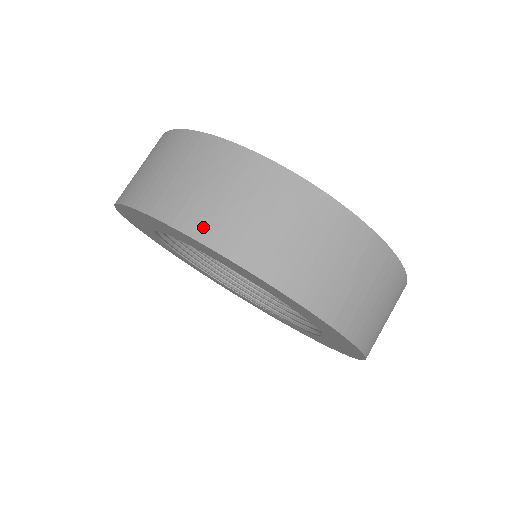
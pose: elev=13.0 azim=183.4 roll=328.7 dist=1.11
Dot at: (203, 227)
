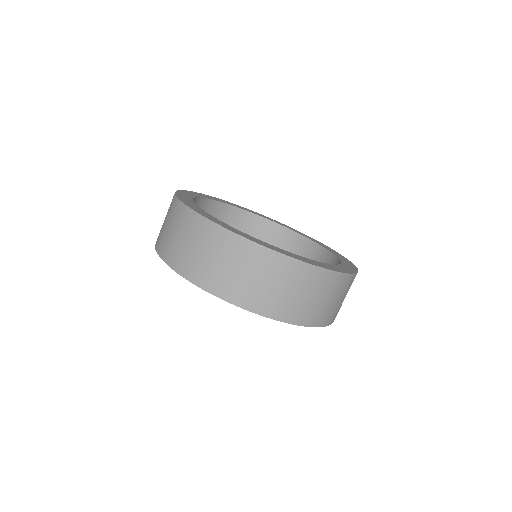
Dot at: (245, 300)
